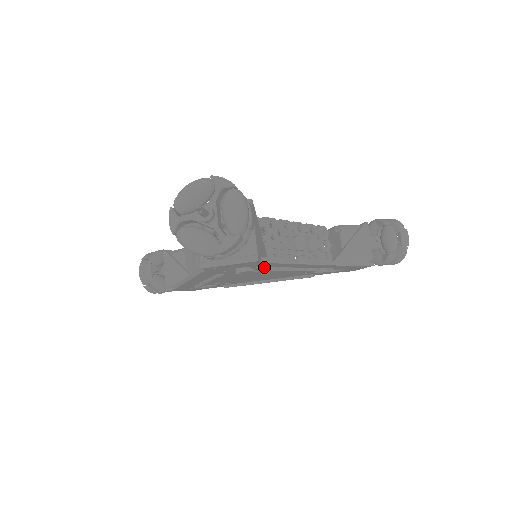
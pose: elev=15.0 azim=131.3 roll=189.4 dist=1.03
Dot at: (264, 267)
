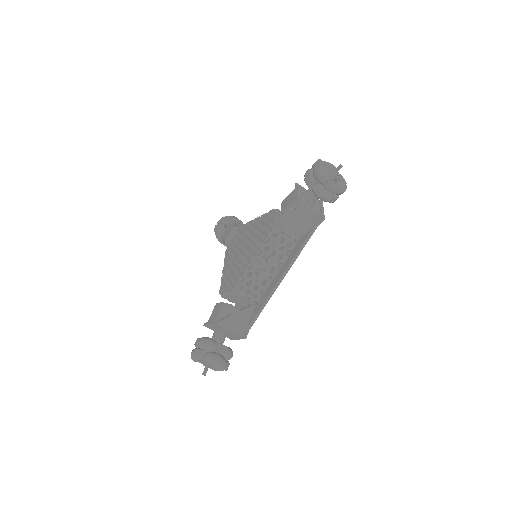
Dot at: occluded
